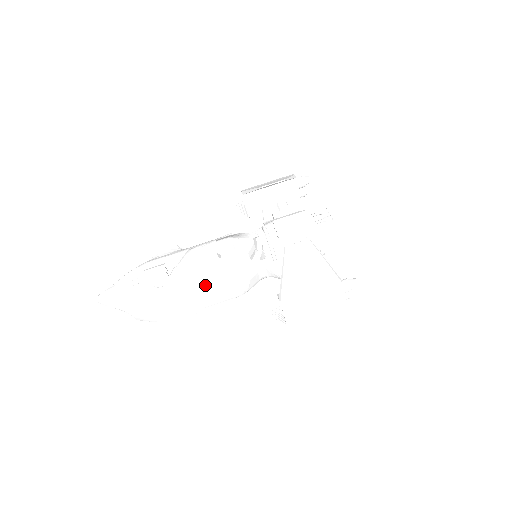
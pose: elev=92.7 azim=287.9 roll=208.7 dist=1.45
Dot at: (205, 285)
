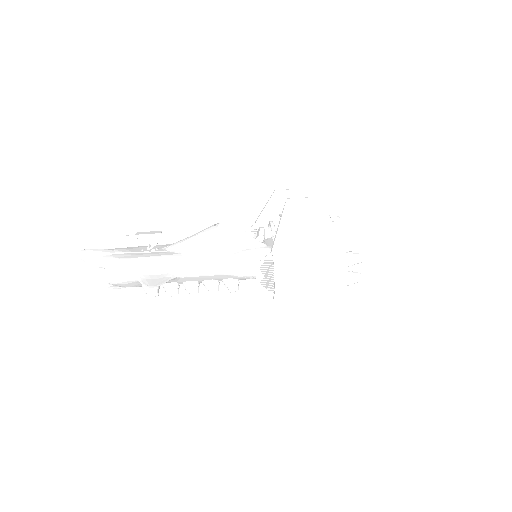
Dot at: (196, 250)
